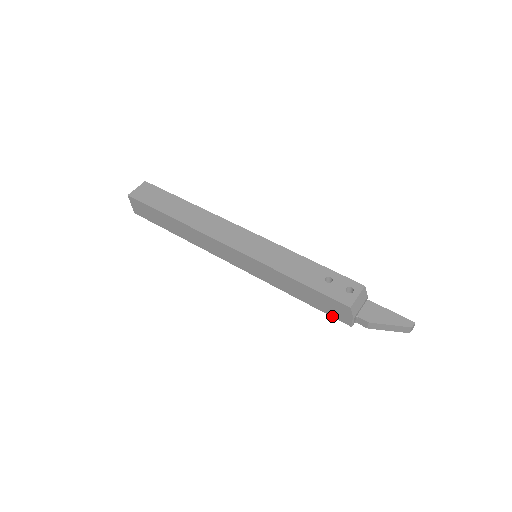
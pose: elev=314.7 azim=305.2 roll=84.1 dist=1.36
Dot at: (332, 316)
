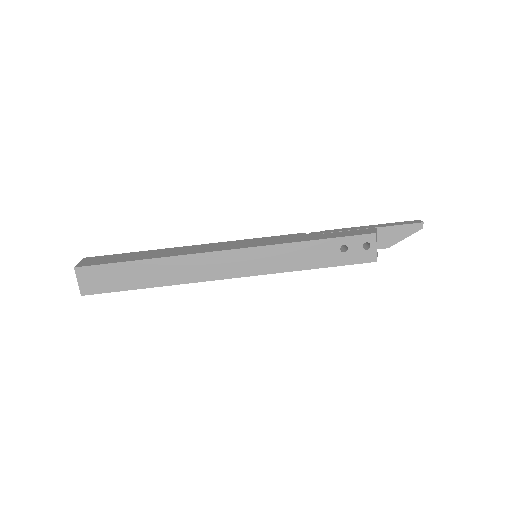
Dot at: occluded
